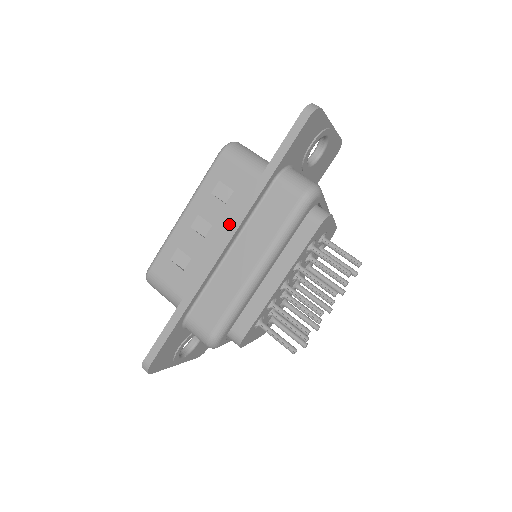
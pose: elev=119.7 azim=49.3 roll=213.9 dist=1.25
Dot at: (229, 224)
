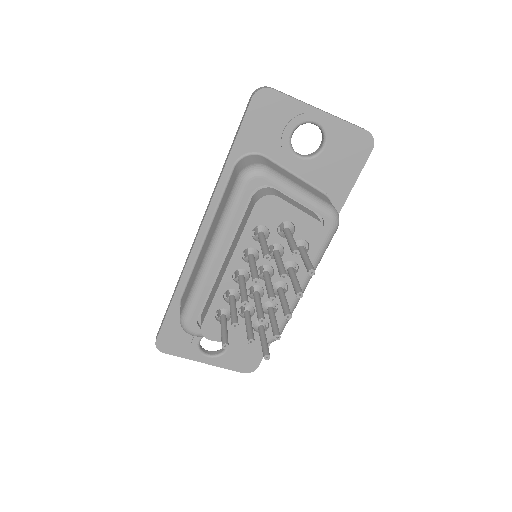
Dot at: occluded
